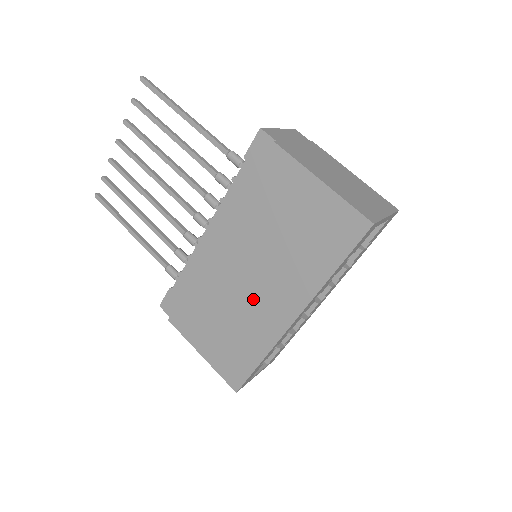
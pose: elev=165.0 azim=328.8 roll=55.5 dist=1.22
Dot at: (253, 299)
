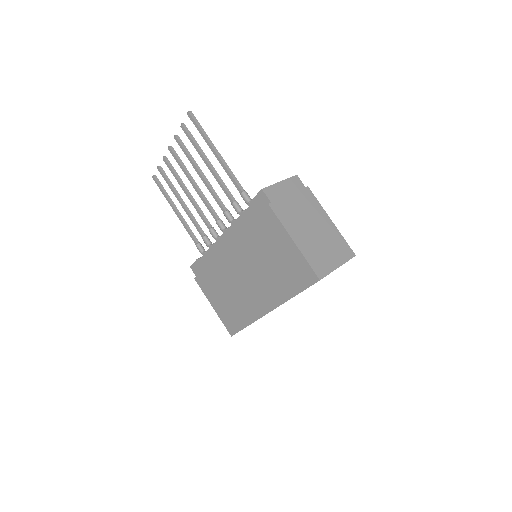
Dot at: (246, 290)
